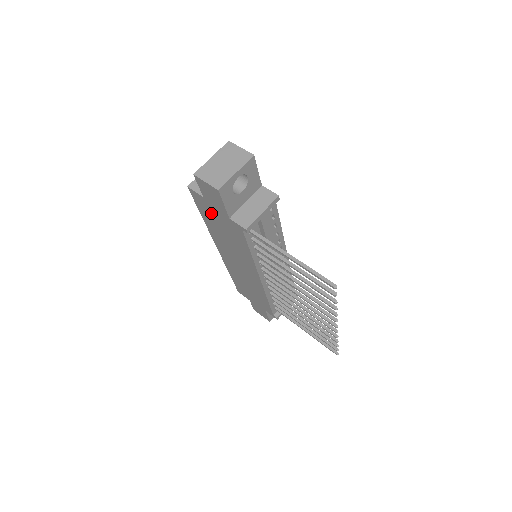
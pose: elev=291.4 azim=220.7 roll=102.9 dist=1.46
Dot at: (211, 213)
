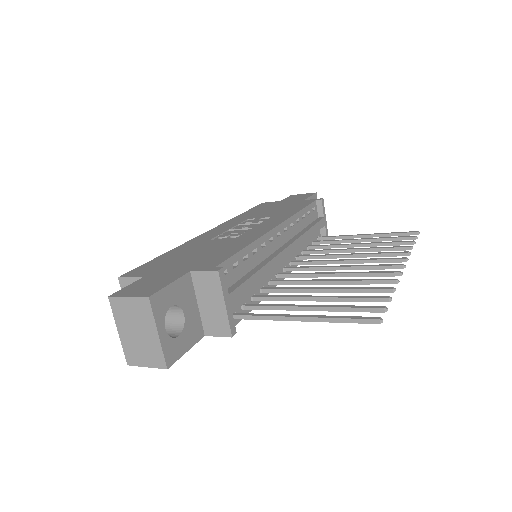
Dot at: occluded
